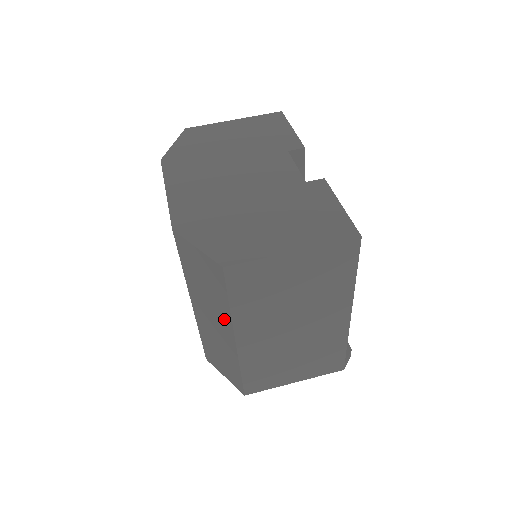
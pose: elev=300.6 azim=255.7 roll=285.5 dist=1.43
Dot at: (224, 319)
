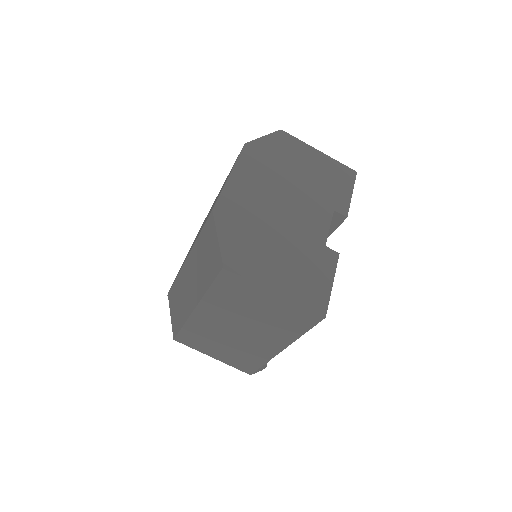
Dot at: (199, 290)
